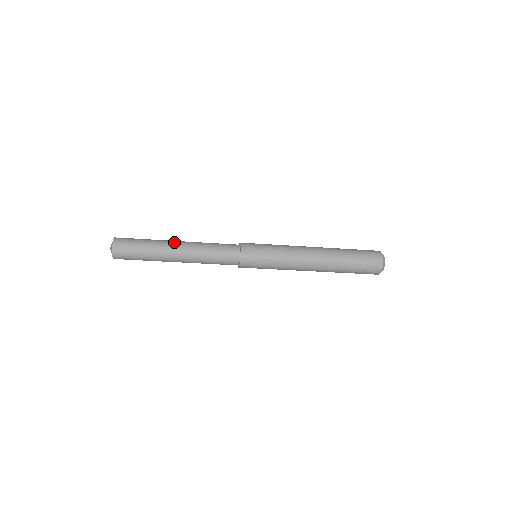
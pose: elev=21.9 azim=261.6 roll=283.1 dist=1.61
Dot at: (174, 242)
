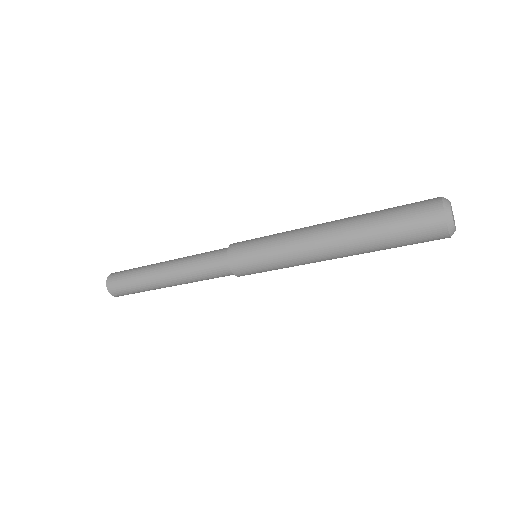
Dot at: (158, 270)
